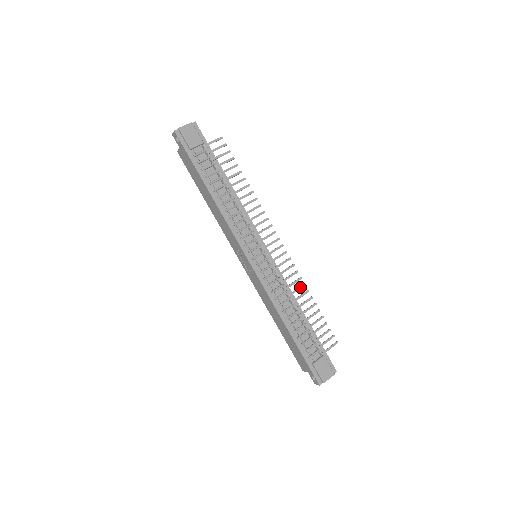
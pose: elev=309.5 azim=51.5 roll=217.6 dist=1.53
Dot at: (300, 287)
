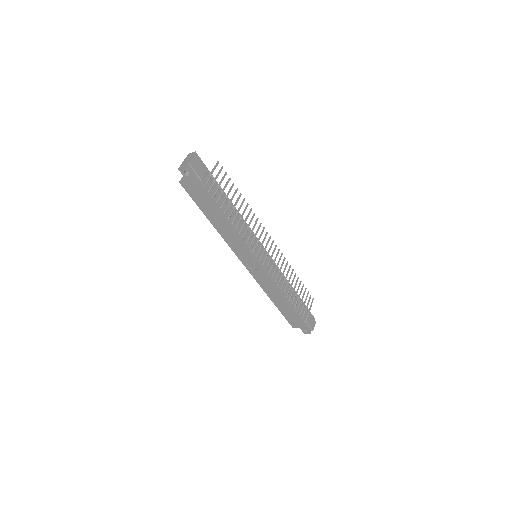
Dot at: (289, 269)
